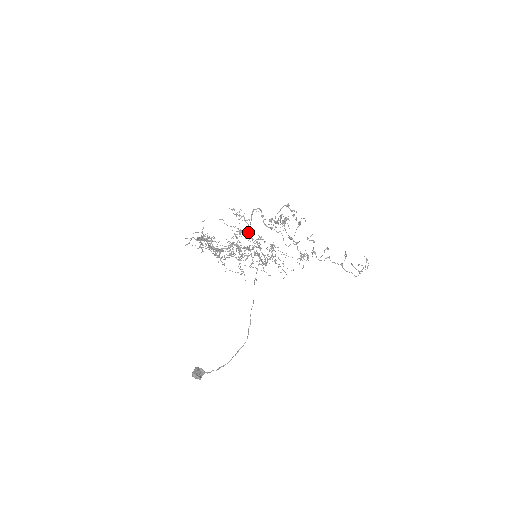
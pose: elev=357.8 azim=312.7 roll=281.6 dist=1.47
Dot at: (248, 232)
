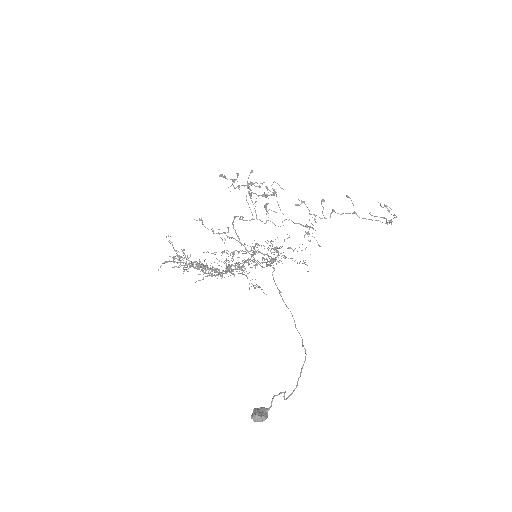
Dot at: occluded
